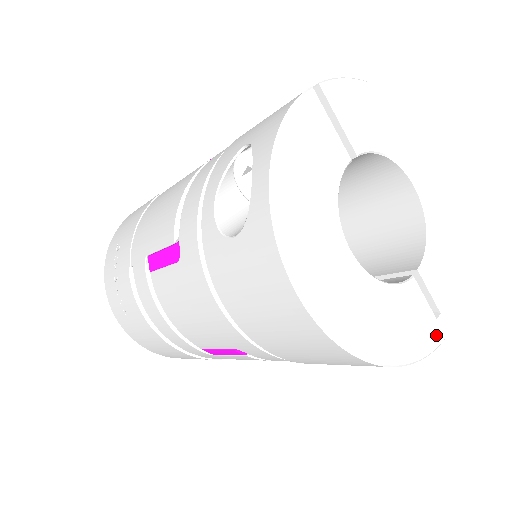
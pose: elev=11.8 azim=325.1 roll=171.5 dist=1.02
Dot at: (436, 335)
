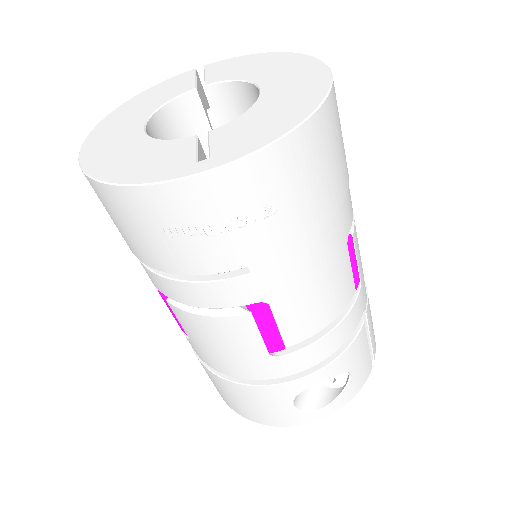
Dot at: (183, 171)
